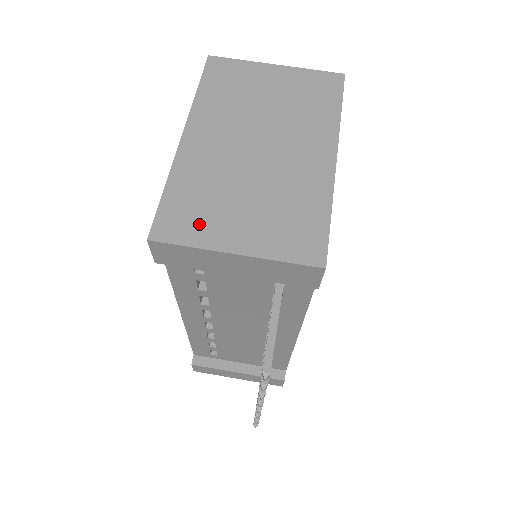
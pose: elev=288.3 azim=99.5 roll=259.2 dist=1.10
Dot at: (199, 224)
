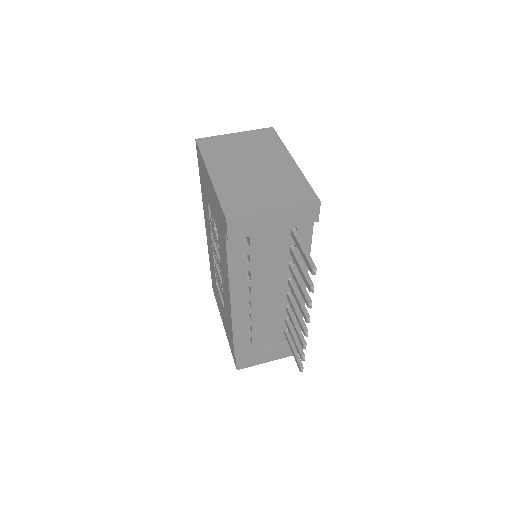
Dot at: (248, 206)
